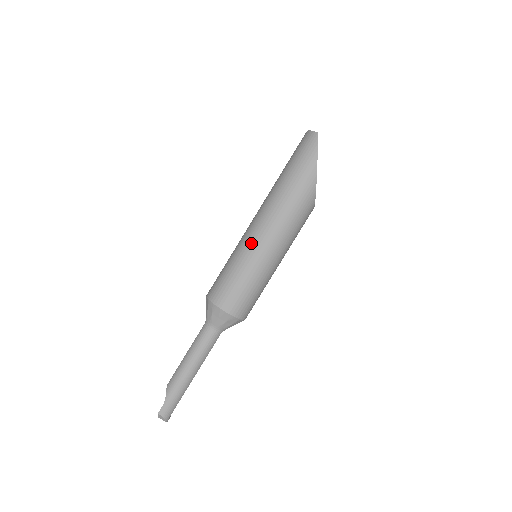
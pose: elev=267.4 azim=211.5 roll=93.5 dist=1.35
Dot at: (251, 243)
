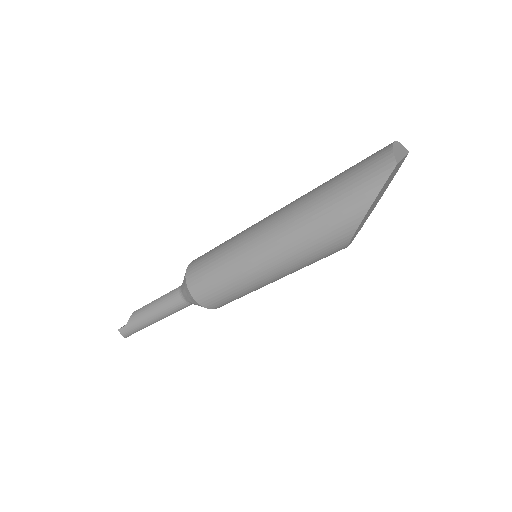
Dot at: (245, 250)
